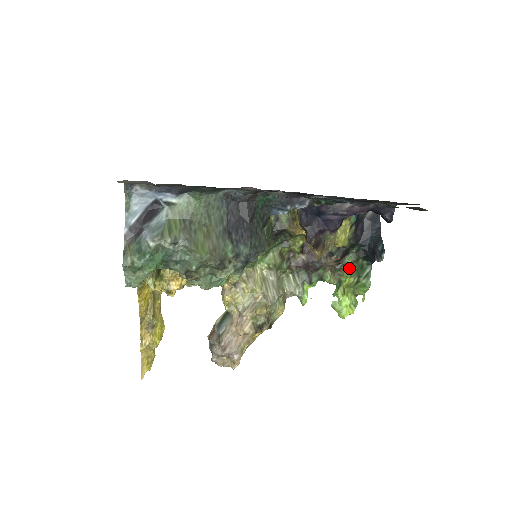
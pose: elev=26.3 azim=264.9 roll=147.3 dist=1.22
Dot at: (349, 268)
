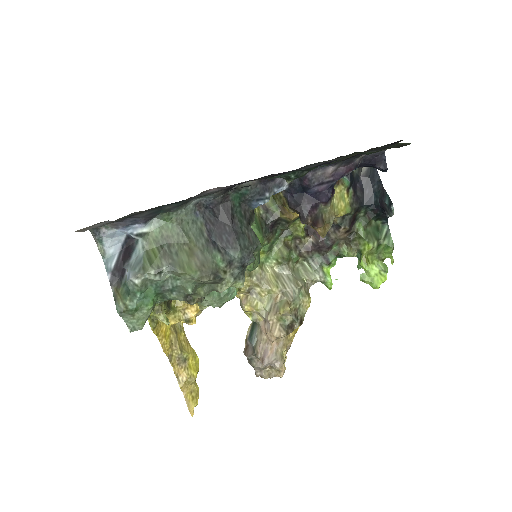
Dot at: (363, 234)
